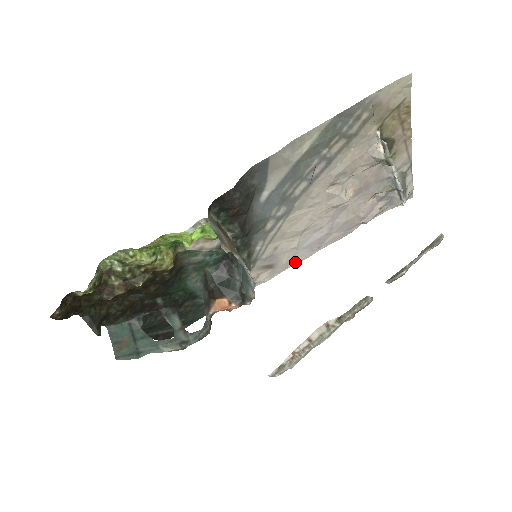
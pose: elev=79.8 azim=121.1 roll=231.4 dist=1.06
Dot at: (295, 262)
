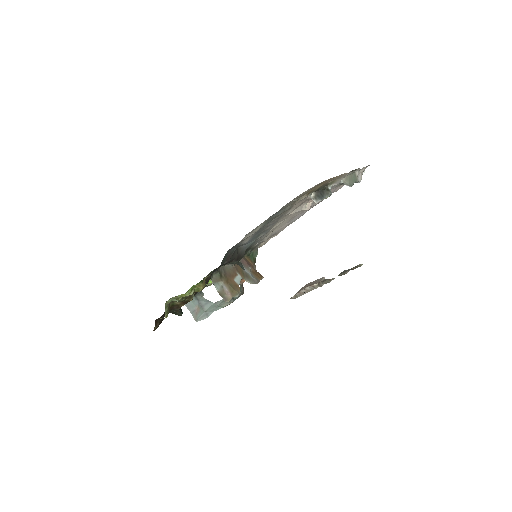
Dot at: occluded
